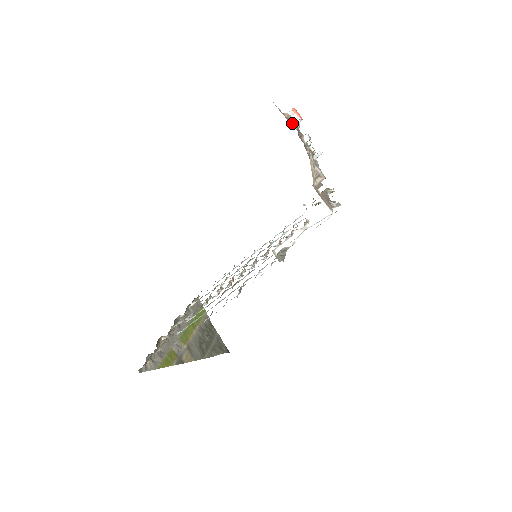
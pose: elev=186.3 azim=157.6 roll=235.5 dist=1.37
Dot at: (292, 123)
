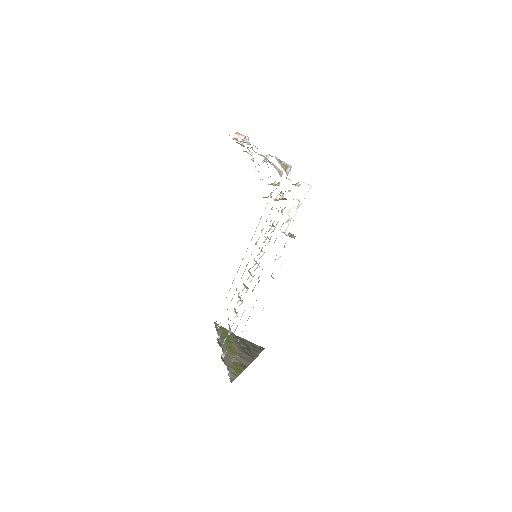
Dot at: occluded
